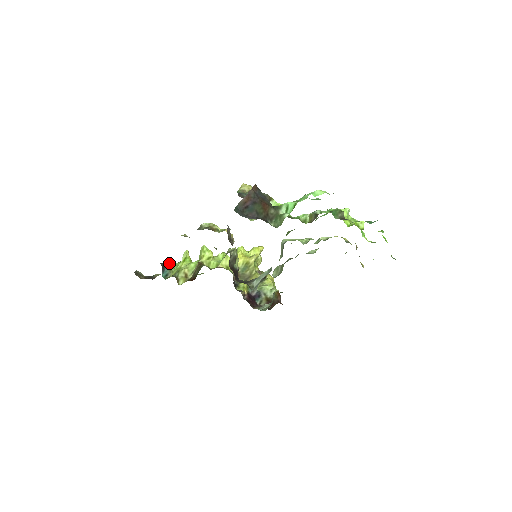
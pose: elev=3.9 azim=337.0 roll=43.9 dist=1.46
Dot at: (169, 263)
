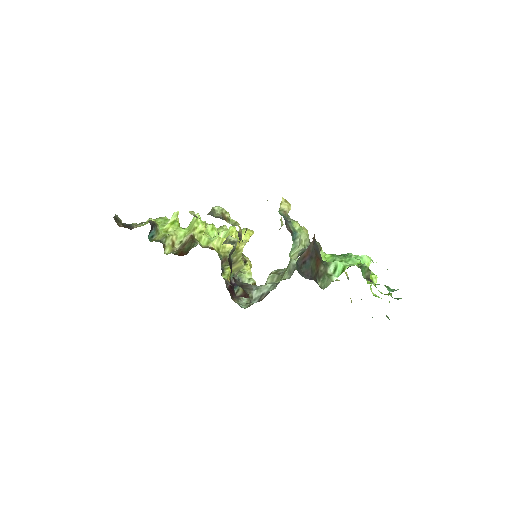
Dot at: (156, 221)
